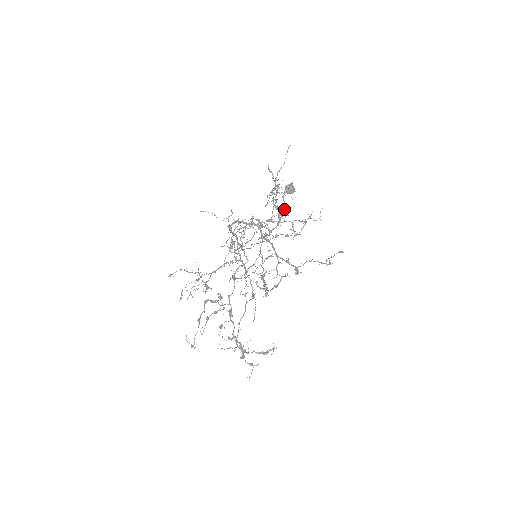
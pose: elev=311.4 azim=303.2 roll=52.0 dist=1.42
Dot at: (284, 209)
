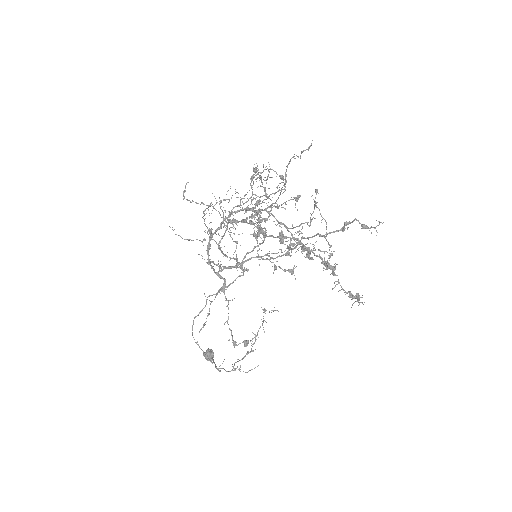
Dot at: (214, 362)
